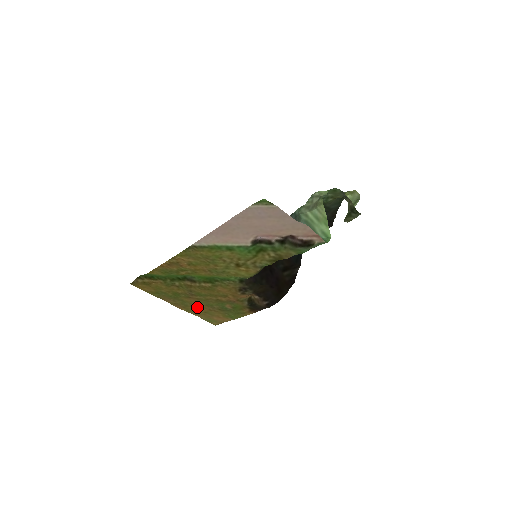
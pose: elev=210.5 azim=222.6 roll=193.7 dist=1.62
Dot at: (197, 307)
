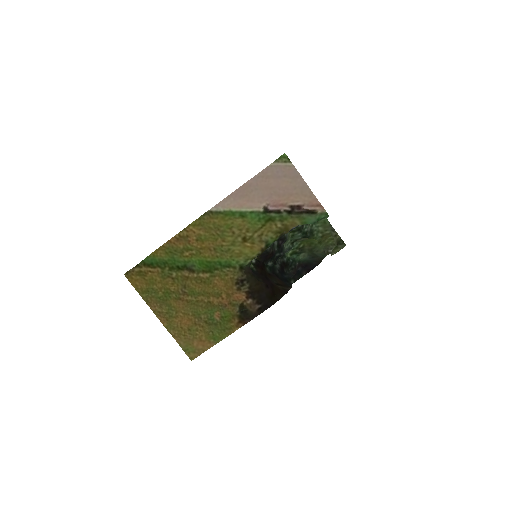
Dot at: (182, 319)
